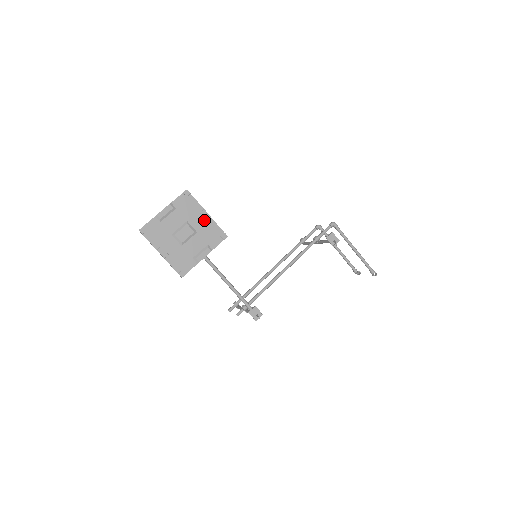
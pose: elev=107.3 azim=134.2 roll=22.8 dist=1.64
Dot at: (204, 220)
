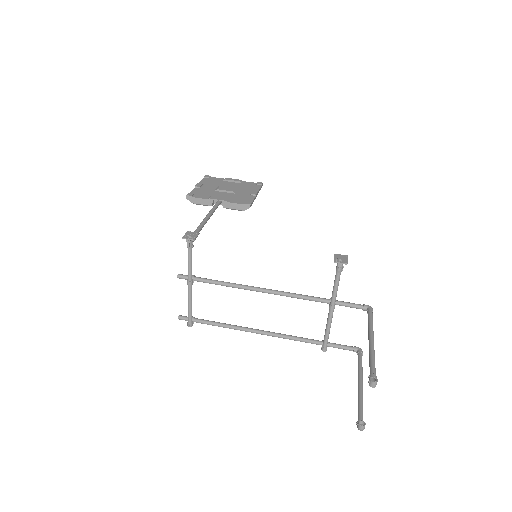
Dot at: (249, 194)
